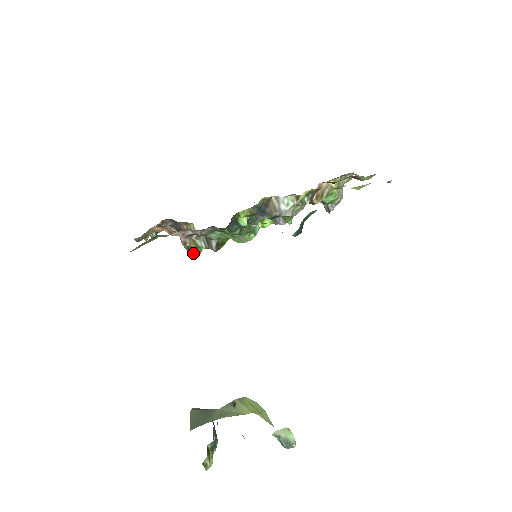
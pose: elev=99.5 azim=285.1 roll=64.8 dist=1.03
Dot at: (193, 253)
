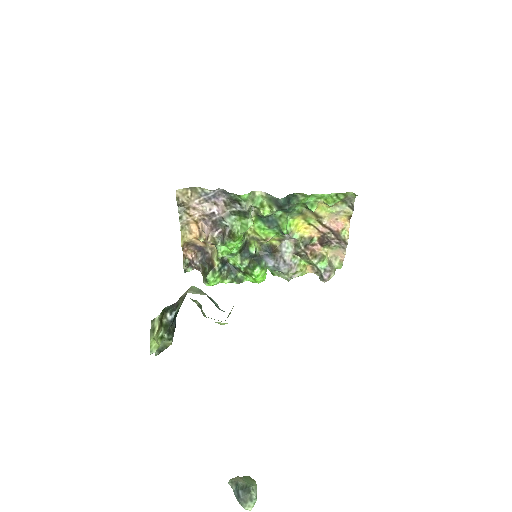
Dot at: (209, 277)
